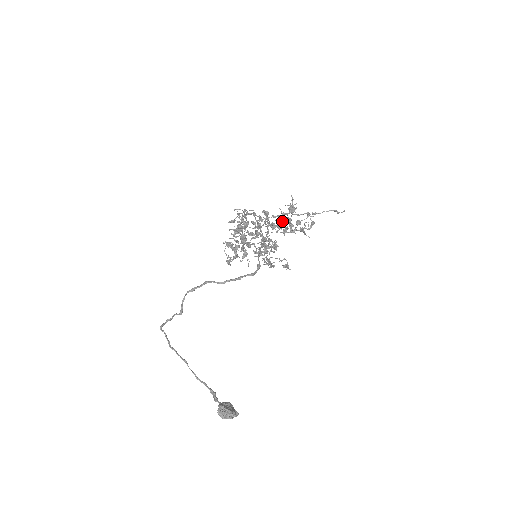
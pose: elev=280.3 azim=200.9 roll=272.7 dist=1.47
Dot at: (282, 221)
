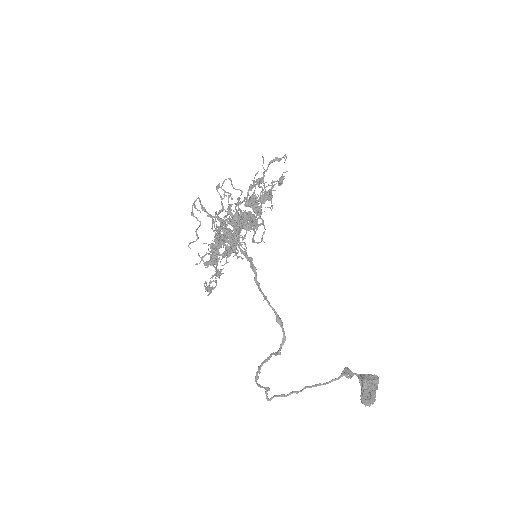
Dot at: occluded
